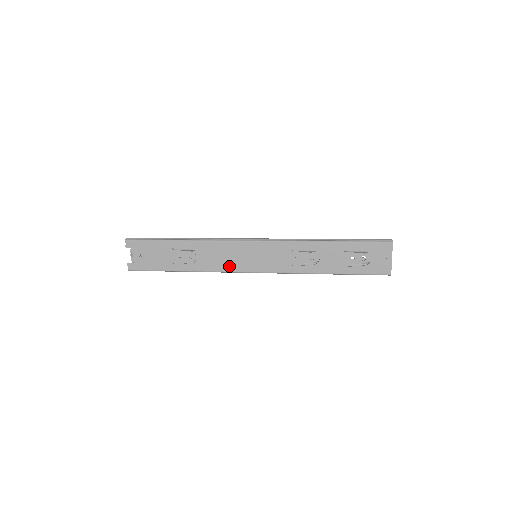
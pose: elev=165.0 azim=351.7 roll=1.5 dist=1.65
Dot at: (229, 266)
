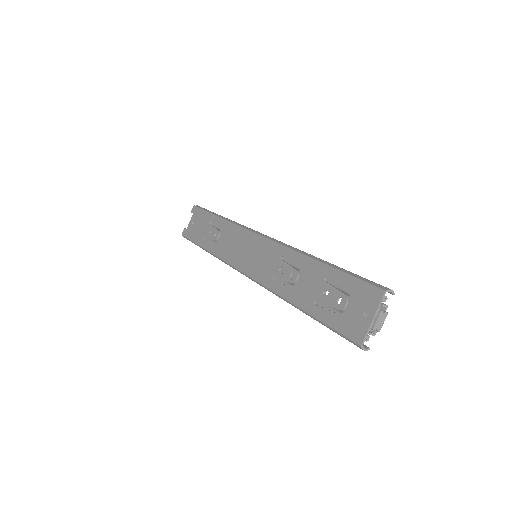
Dot at: (231, 257)
